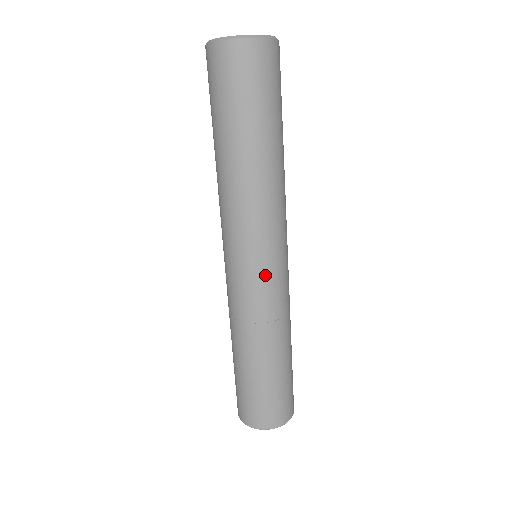
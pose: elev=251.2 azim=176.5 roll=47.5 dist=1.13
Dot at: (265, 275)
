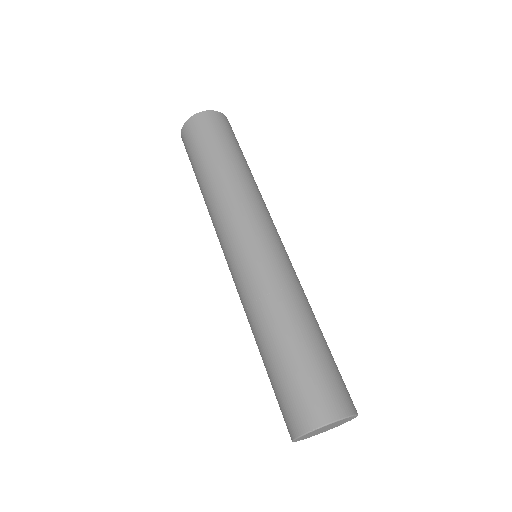
Dot at: (251, 251)
